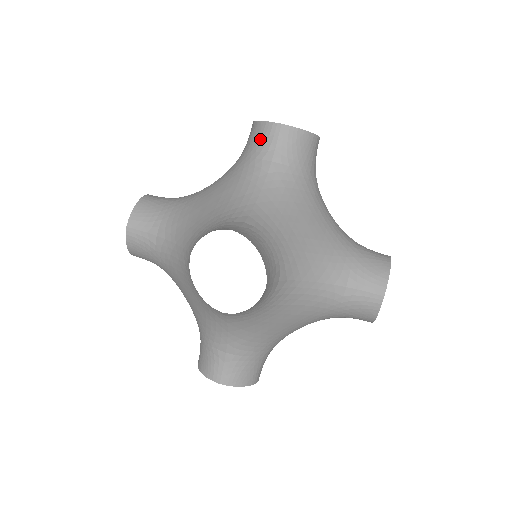
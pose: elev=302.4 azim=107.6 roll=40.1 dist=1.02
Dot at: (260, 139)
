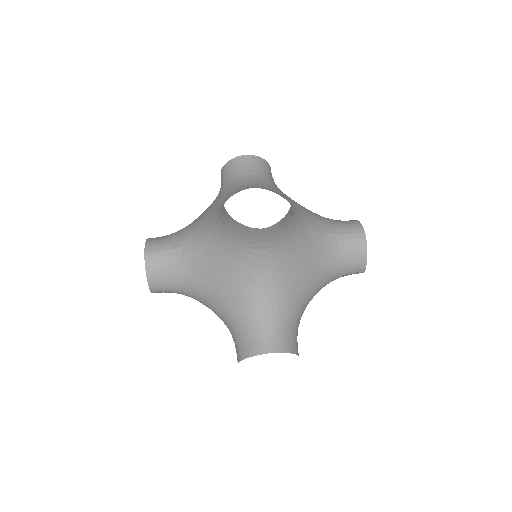
Dot at: (233, 169)
